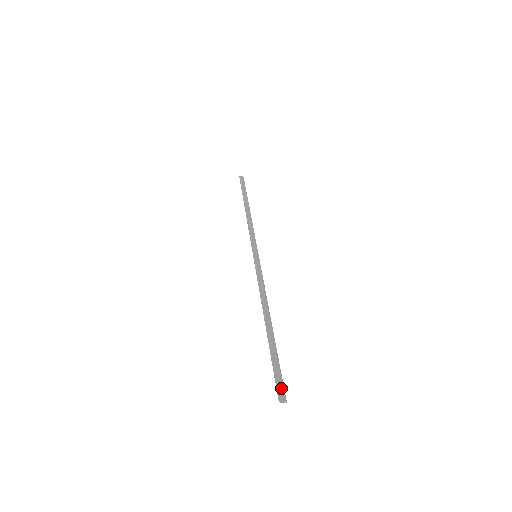
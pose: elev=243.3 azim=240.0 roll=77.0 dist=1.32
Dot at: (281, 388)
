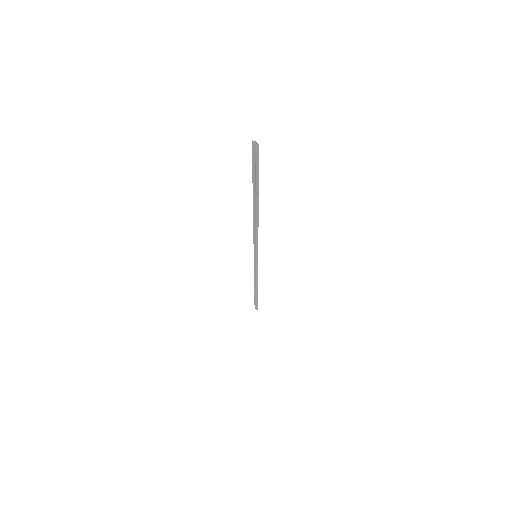
Dot at: (257, 153)
